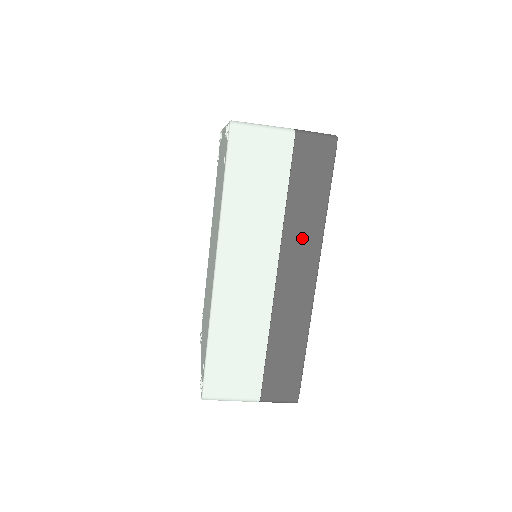
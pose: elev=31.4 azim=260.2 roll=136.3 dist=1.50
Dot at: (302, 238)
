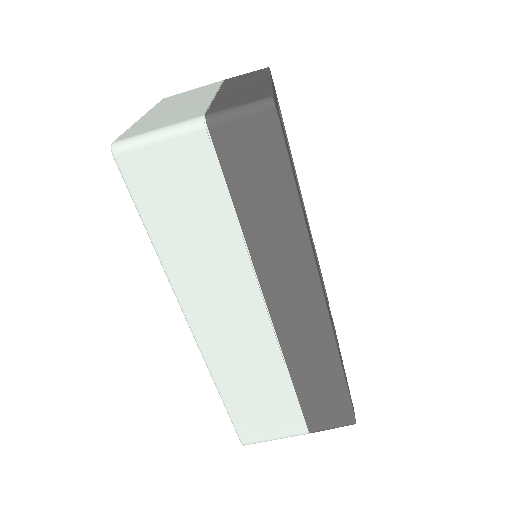
Dot at: (281, 256)
